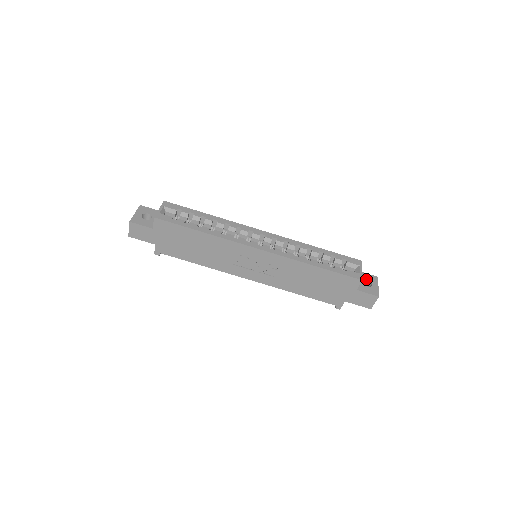
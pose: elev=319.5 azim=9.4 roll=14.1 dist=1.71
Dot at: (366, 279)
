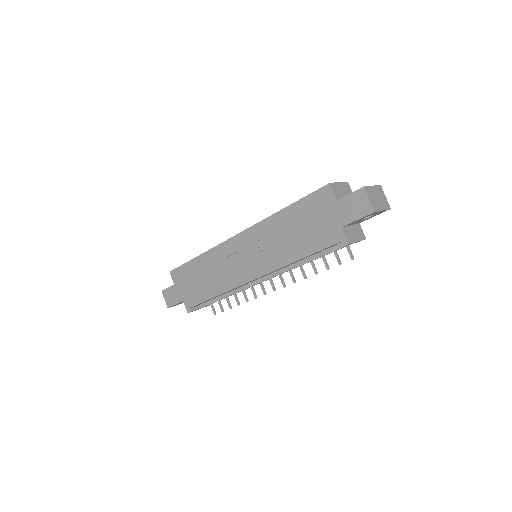
Dot at: occluded
